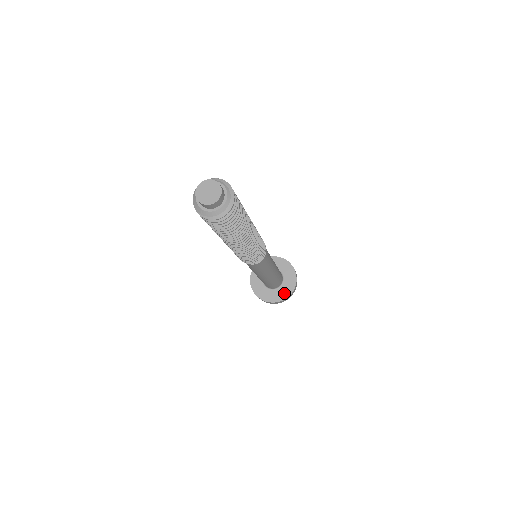
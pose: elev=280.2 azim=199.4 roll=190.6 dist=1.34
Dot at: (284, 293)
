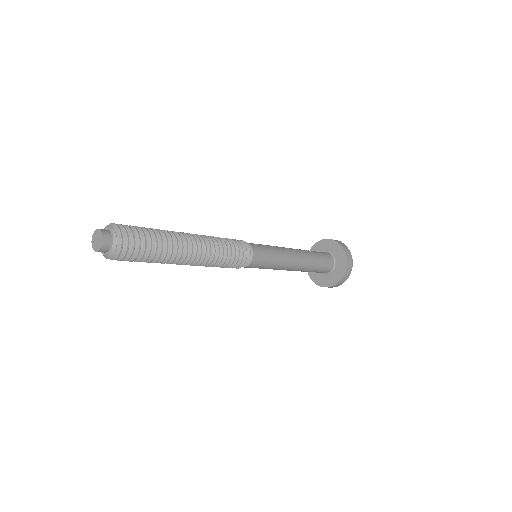
Dot at: (338, 275)
